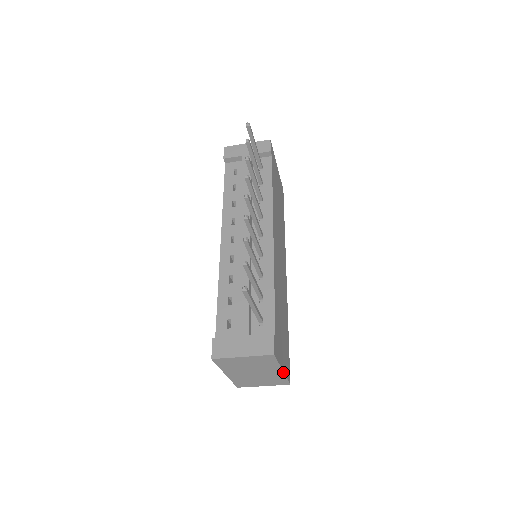
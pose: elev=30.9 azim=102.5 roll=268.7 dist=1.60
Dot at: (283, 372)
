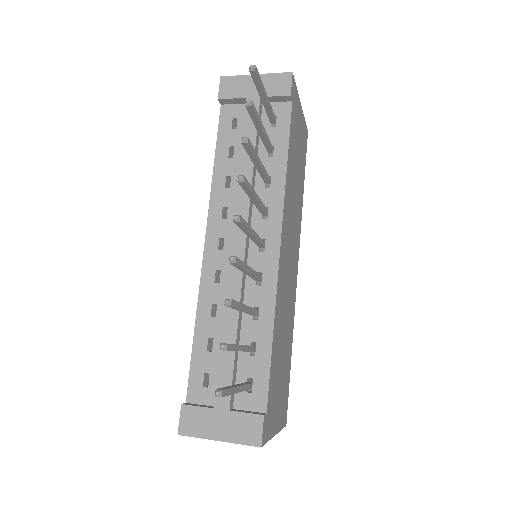
Dot at: occluded
